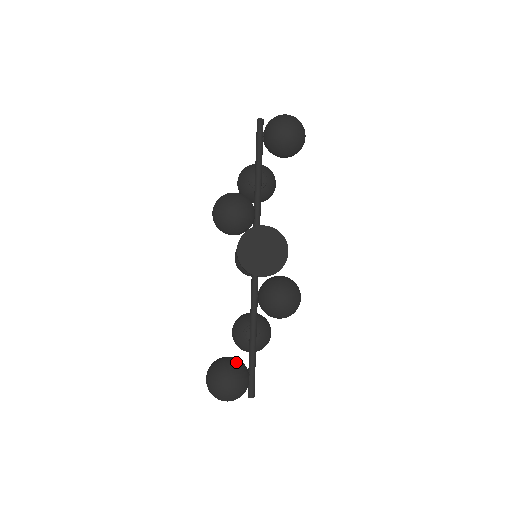
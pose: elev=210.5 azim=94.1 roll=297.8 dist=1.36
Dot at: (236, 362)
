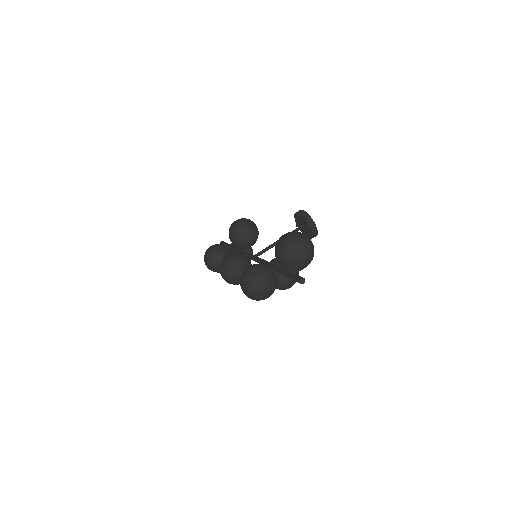
Dot at: occluded
